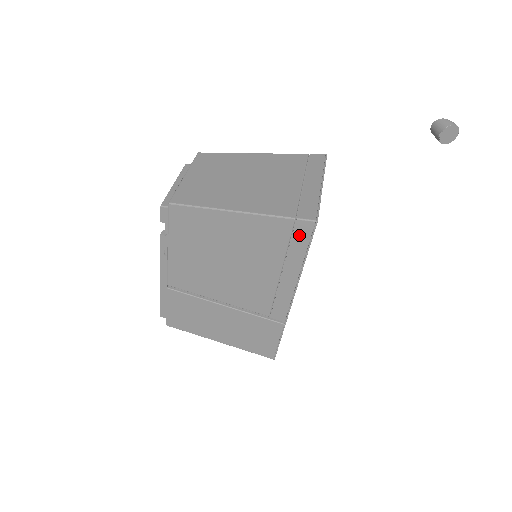
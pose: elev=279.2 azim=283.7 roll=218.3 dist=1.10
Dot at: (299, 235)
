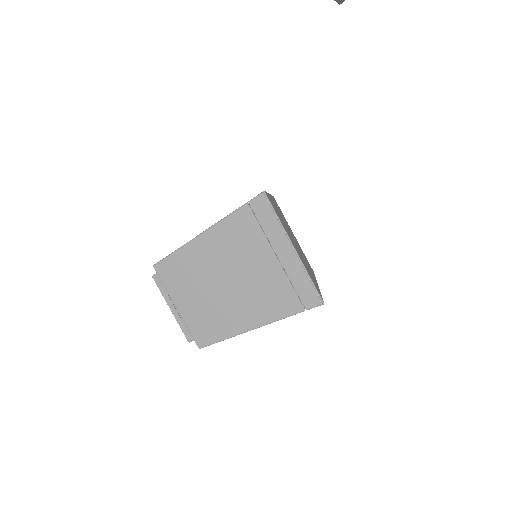
Dot at: occluded
